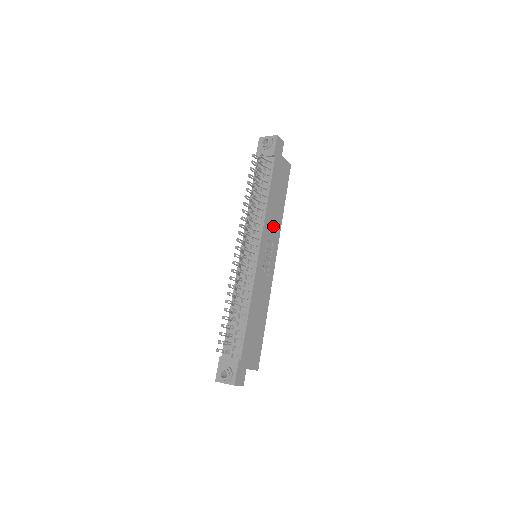
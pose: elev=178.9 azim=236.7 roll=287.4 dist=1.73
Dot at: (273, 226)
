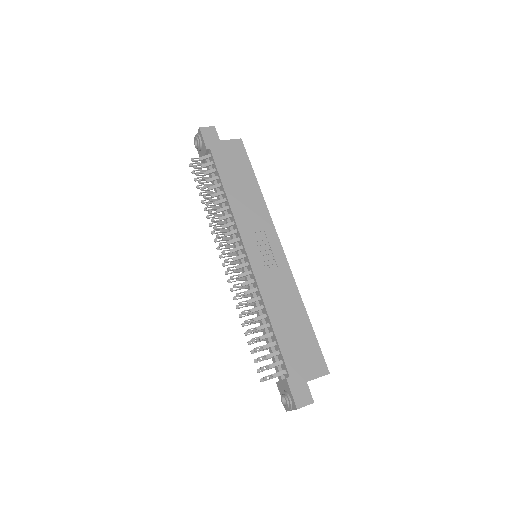
Dot at: (253, 214)
